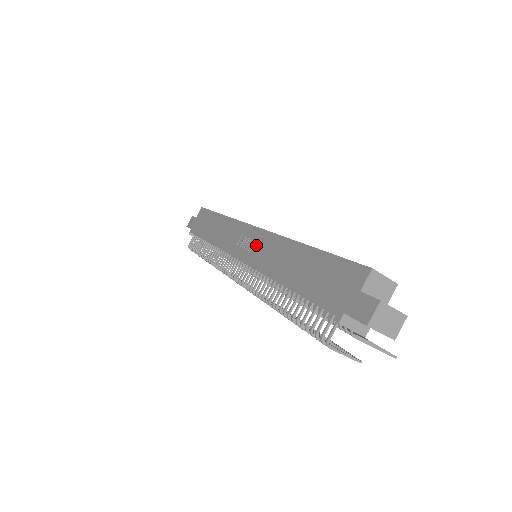
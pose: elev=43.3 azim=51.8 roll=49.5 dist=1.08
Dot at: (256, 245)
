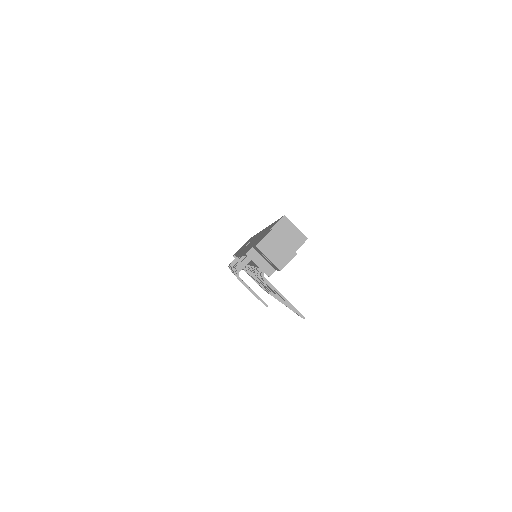
Dot at: occluded
